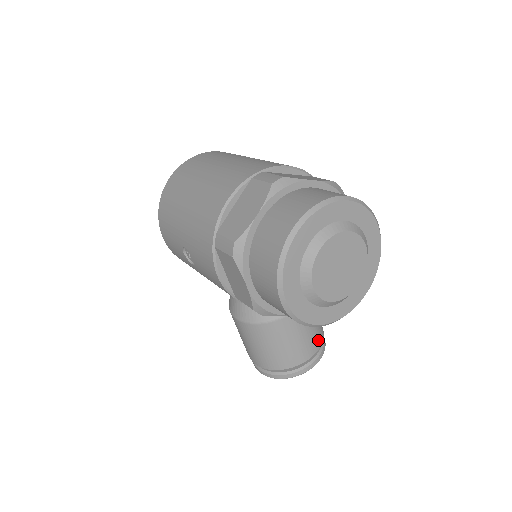
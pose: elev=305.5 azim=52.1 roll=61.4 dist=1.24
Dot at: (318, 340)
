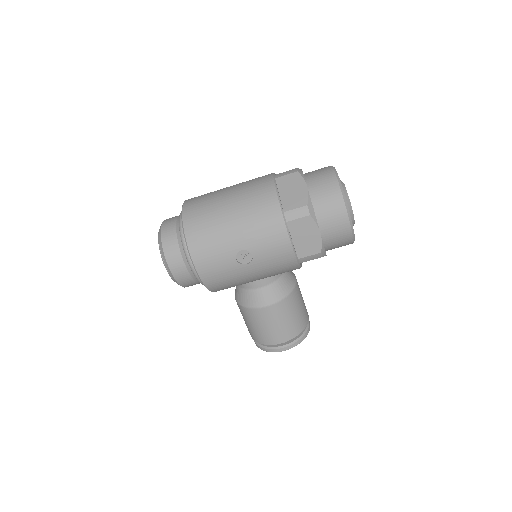
Dot at: occluded
